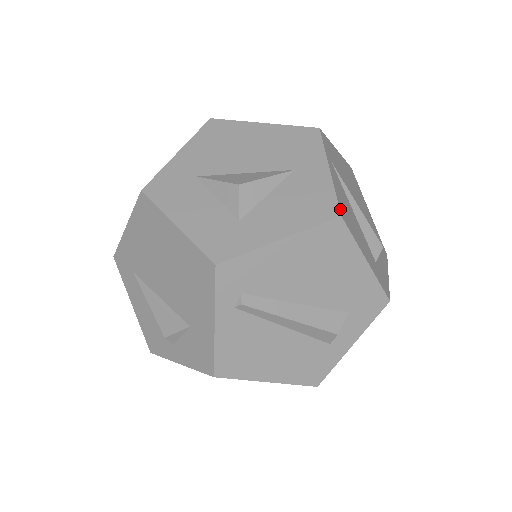
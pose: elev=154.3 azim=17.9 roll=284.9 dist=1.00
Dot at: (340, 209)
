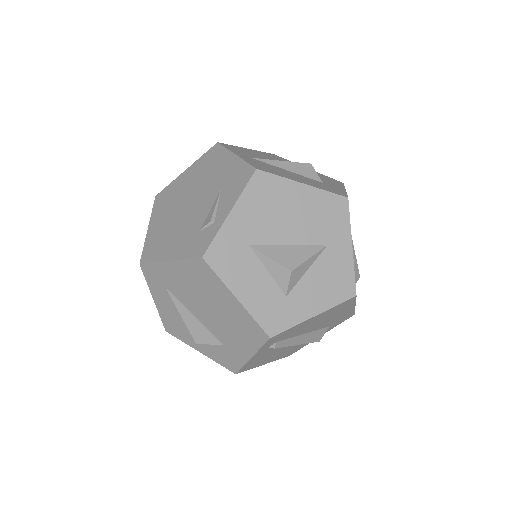
Dot at: occluded
